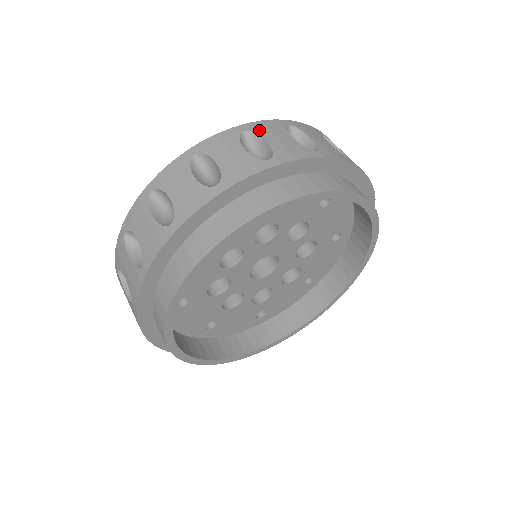
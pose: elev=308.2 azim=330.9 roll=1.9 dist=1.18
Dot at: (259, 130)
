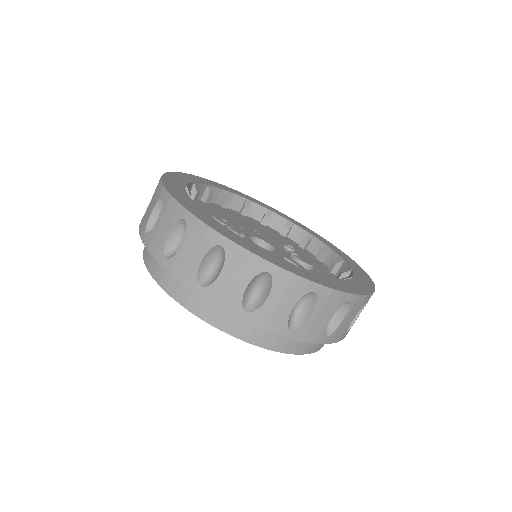
Dot at: (279, 282)
